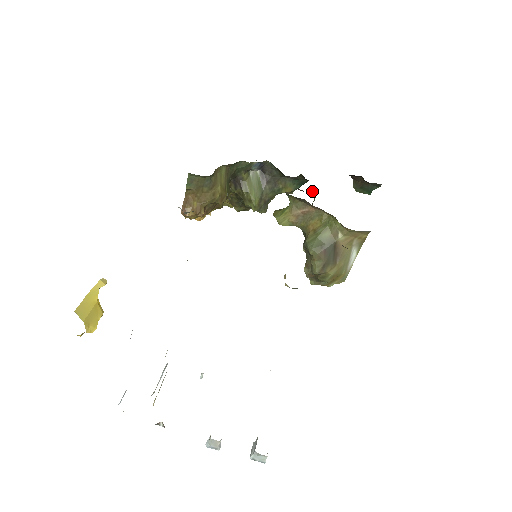
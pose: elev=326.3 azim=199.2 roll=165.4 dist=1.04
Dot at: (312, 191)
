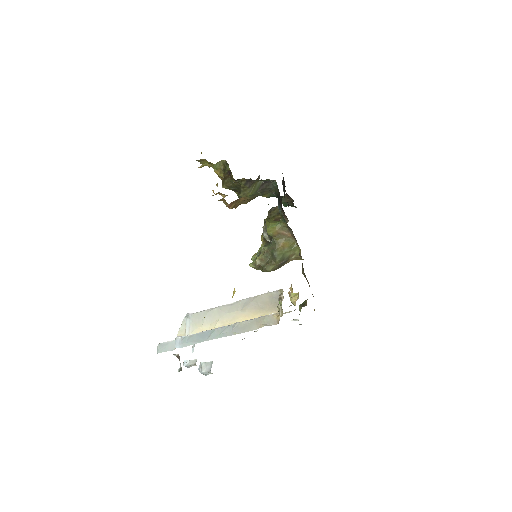
Dot at: occluded
